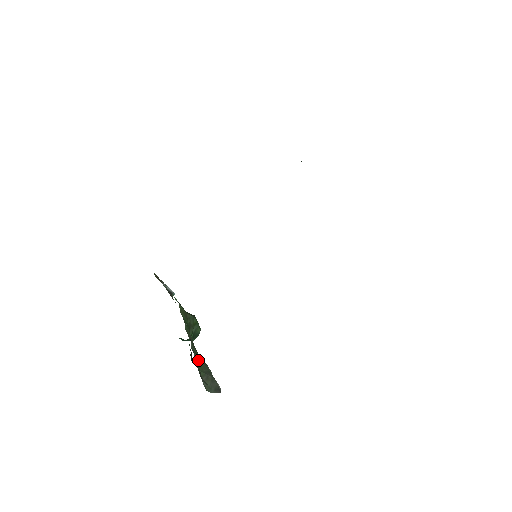
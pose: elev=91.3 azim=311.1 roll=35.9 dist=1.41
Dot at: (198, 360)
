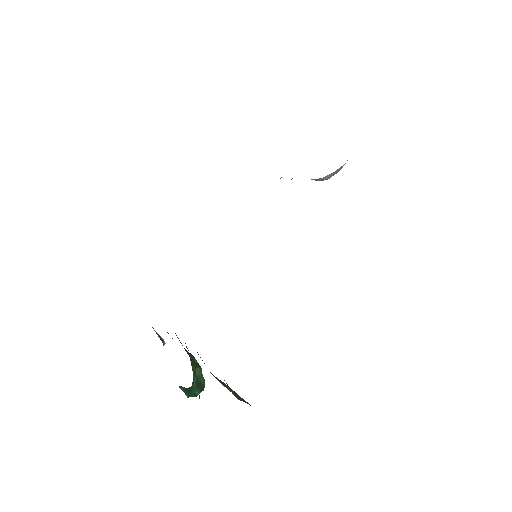
Dot at: occluded
